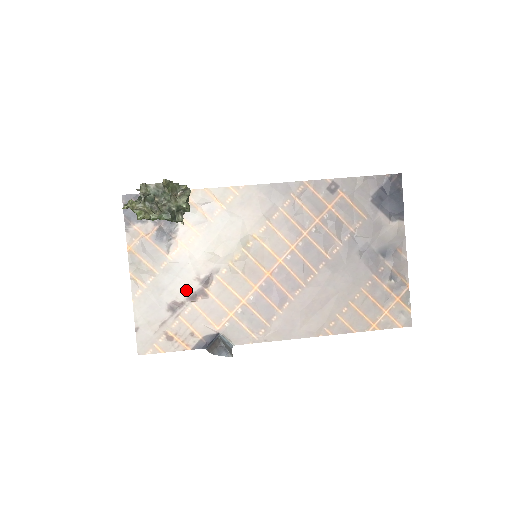
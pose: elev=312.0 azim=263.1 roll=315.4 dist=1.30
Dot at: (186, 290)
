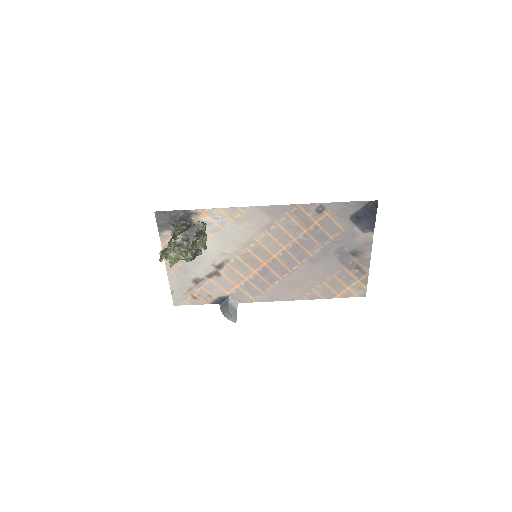
Dot at: (205, 271)
